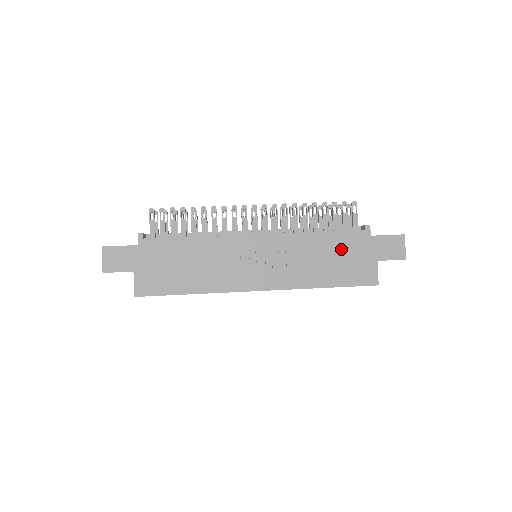
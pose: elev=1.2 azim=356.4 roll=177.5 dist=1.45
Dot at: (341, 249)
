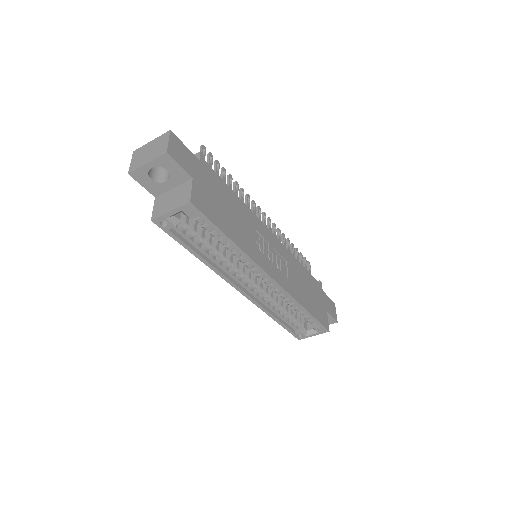
Dot at: (312, 287)
